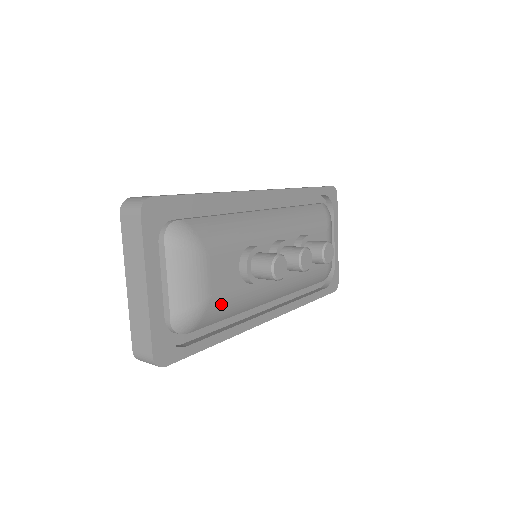
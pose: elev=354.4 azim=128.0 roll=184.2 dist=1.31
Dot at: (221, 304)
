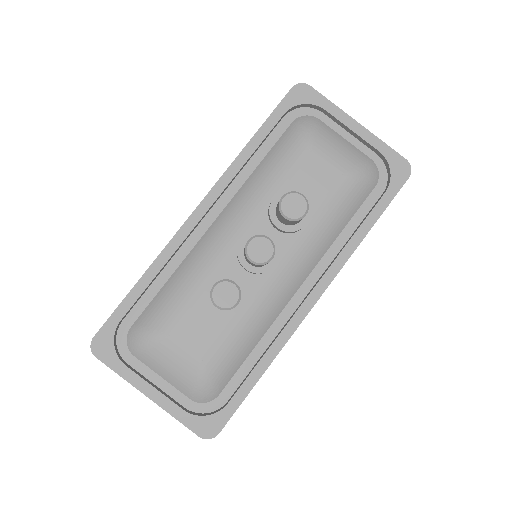
Dot at: (222, 354)
